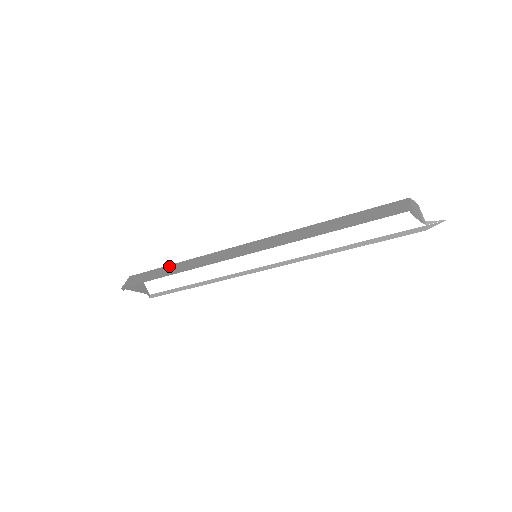
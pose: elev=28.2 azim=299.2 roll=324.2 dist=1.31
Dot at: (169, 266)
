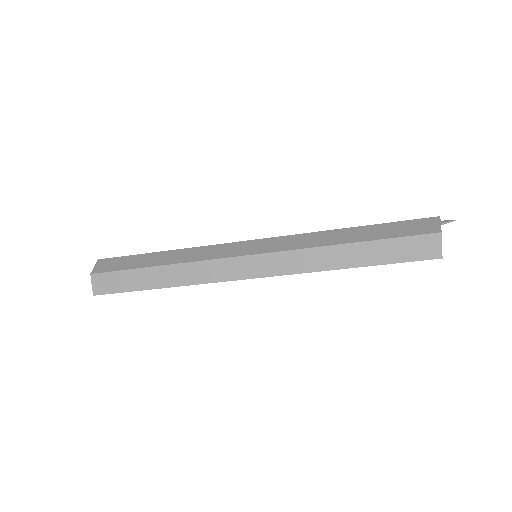
Dot at: (147, 270)
